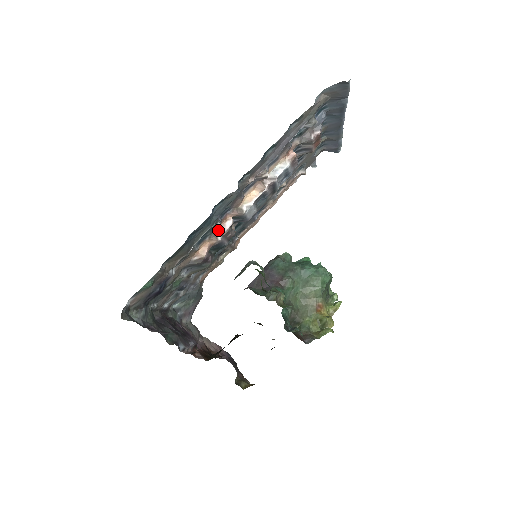
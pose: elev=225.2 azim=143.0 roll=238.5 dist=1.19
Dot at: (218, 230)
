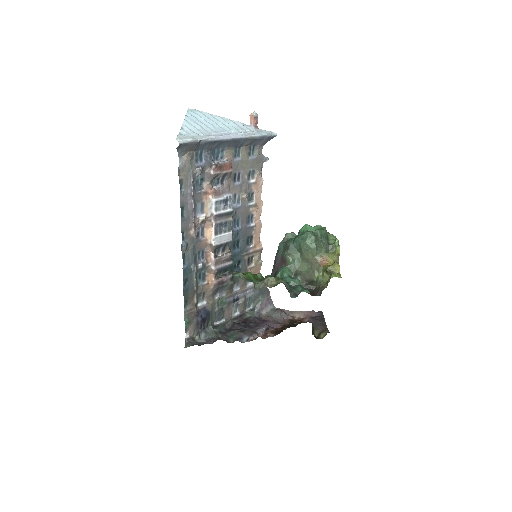
Dot at: (210, 264)
